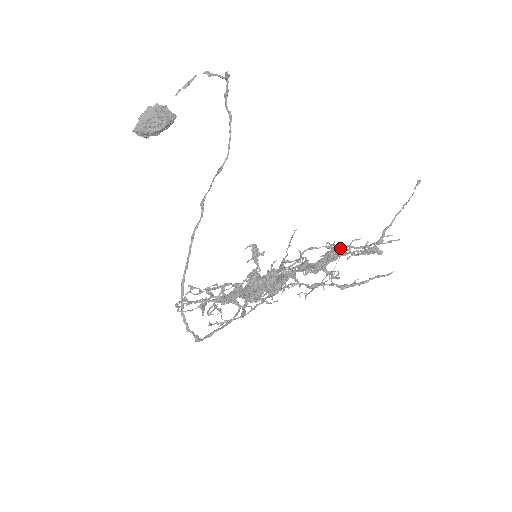
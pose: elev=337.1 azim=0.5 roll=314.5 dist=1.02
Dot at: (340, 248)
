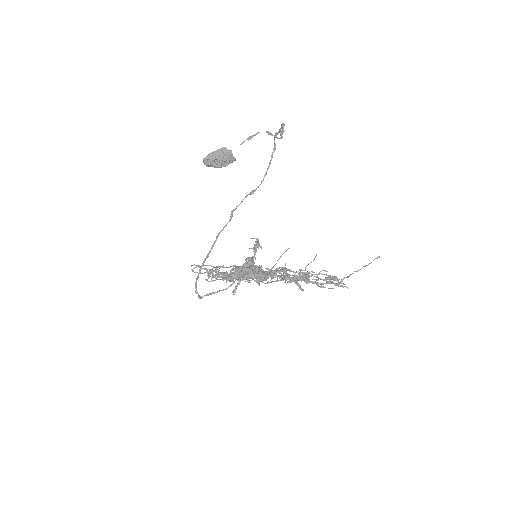
Dot at: (312, 275)
